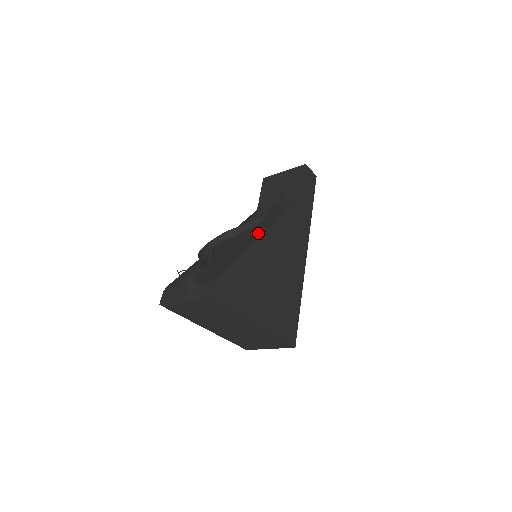
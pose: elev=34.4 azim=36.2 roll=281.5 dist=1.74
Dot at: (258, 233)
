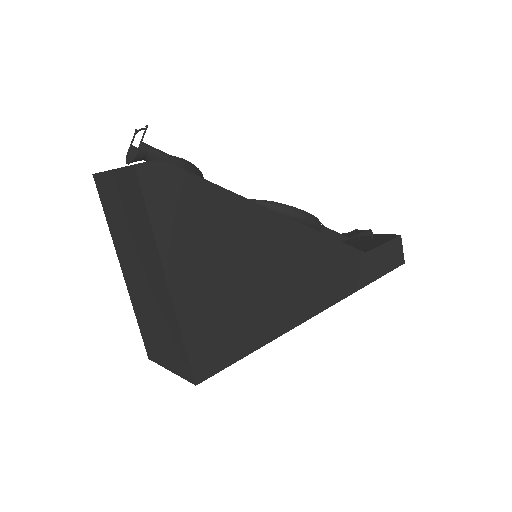
Dot at: occluded
